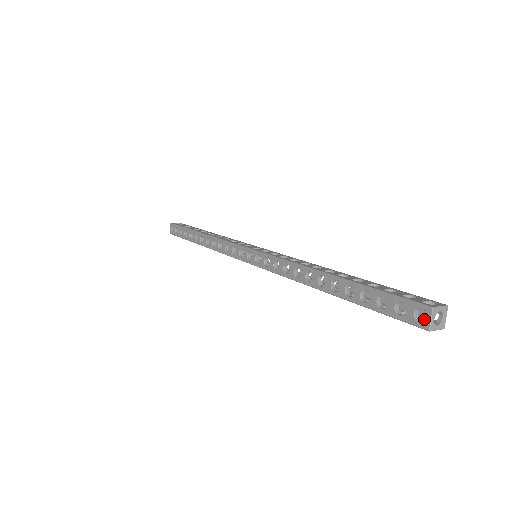
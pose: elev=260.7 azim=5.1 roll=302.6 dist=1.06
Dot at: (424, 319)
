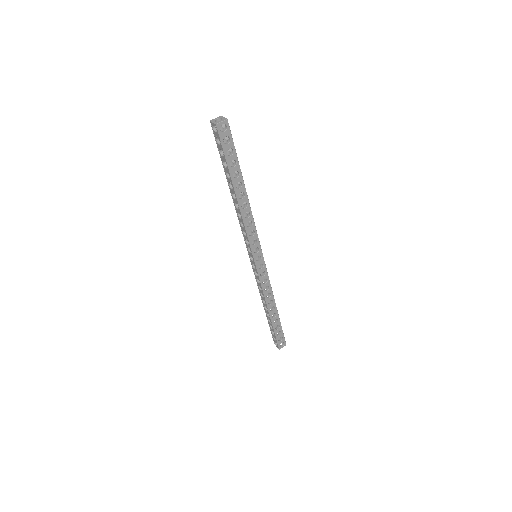
Dot at: (219, 131)
